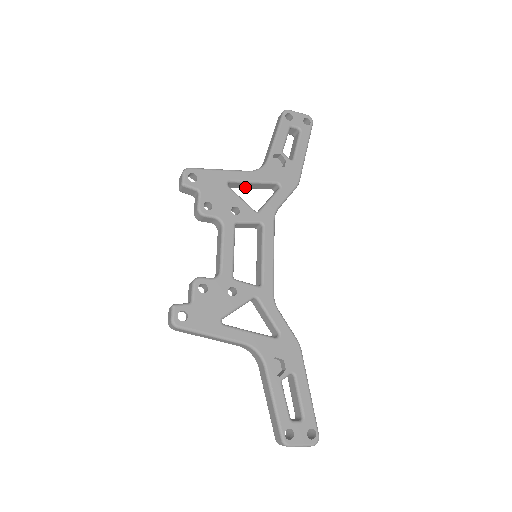
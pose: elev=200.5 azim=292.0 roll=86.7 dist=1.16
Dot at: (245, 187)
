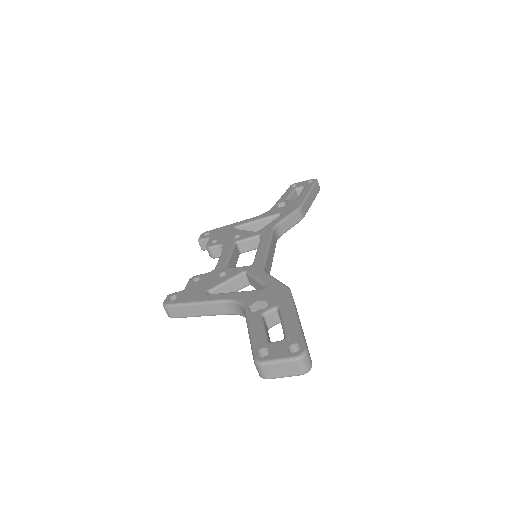
Dot at: (256, 230)
